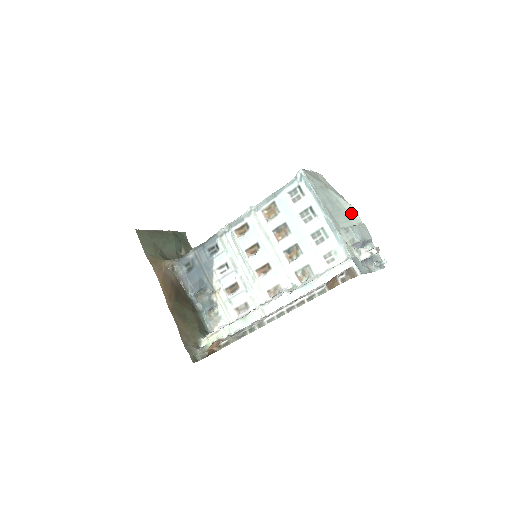
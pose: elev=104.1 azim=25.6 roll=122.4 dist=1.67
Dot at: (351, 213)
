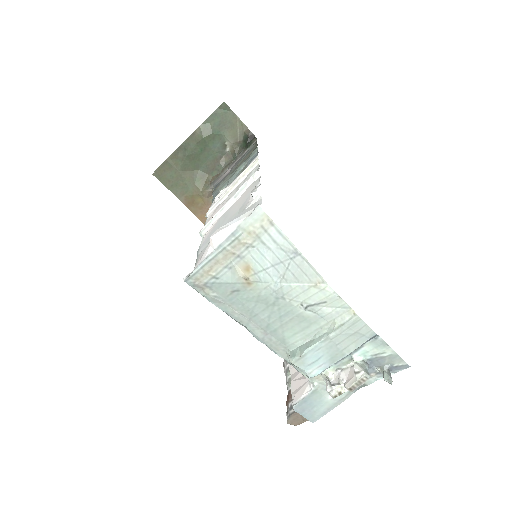
Dot at: (320, 303)
